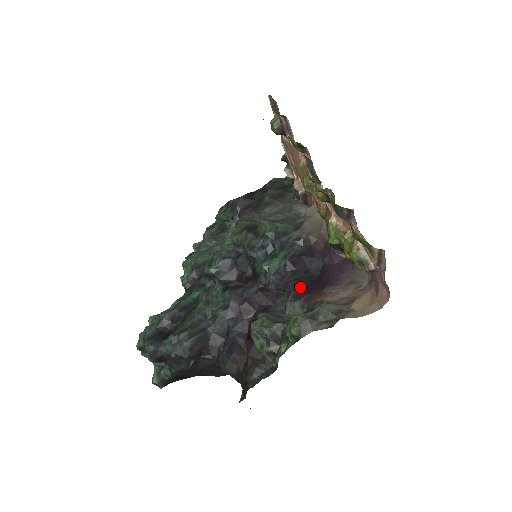
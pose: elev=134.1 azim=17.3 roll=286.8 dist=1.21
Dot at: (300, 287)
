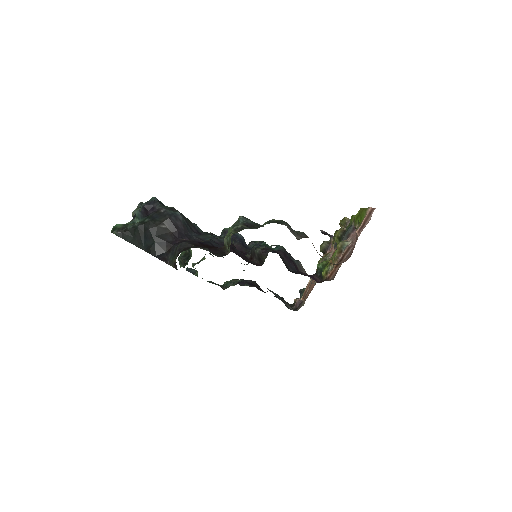
Dot at: occluded
